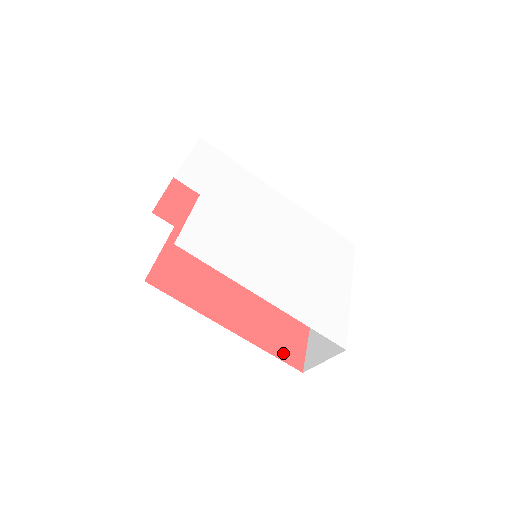
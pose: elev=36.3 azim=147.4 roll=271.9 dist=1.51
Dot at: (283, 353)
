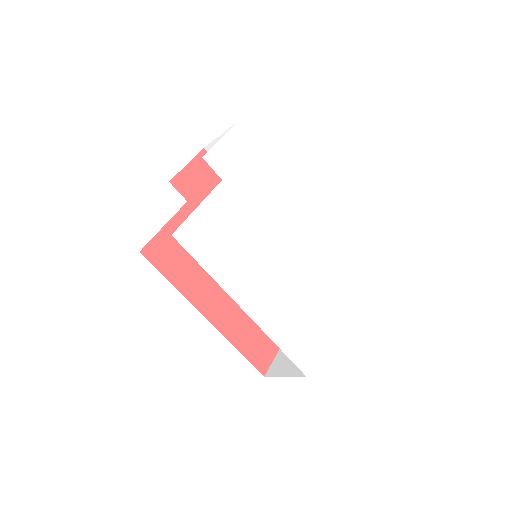
Dot at: (252, 353)
